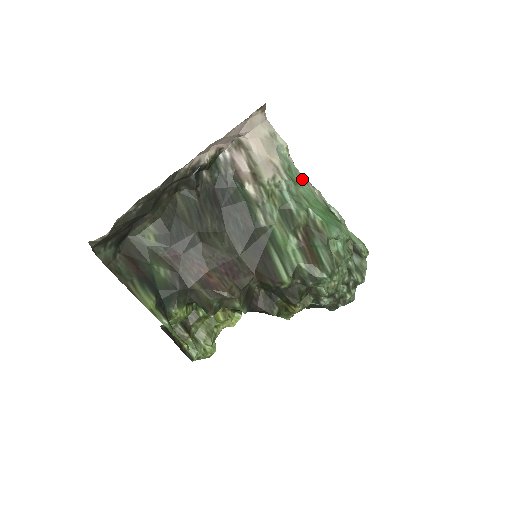
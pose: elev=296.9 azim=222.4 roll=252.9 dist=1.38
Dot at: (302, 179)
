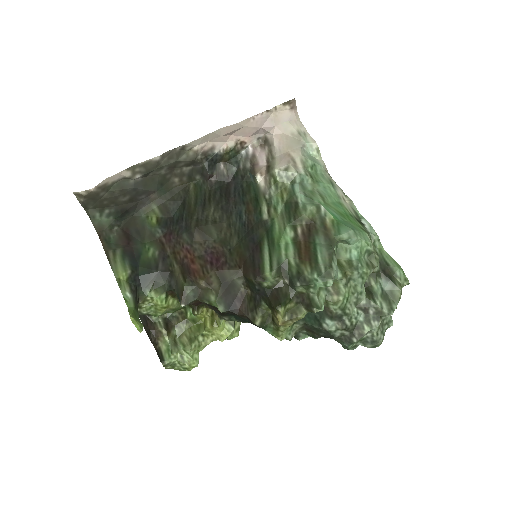
Dot at: (328, 181)
